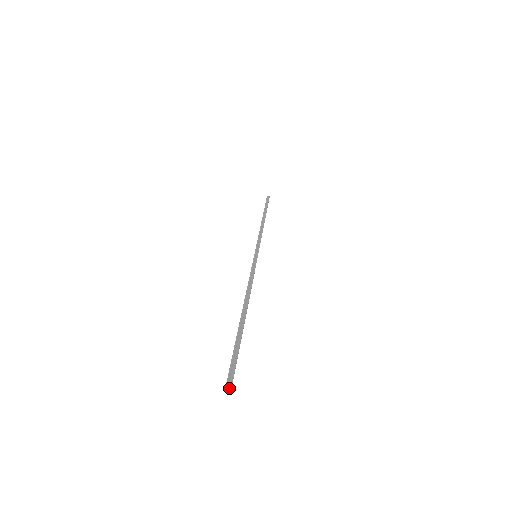
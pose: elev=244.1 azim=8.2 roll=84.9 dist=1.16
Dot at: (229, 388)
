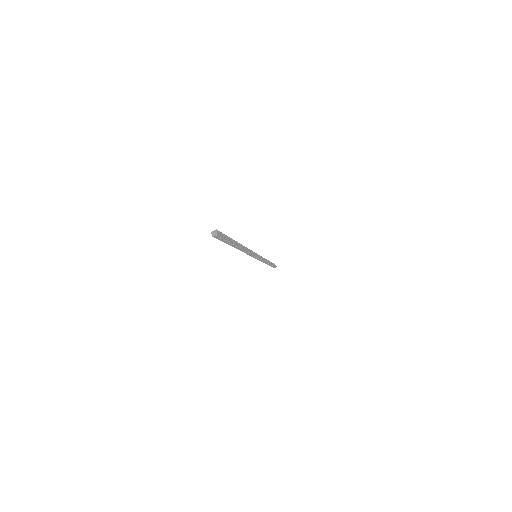
Dot at: (215, 233)
